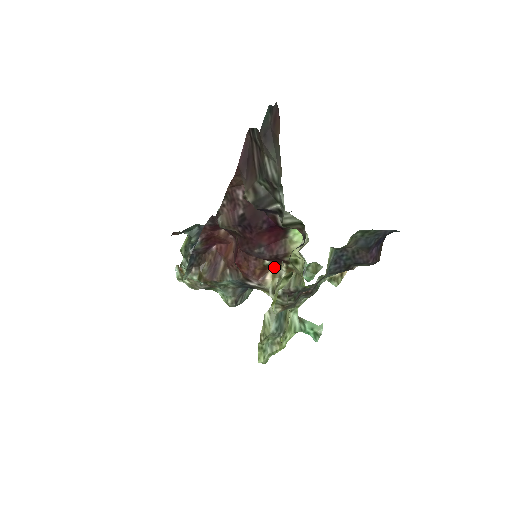
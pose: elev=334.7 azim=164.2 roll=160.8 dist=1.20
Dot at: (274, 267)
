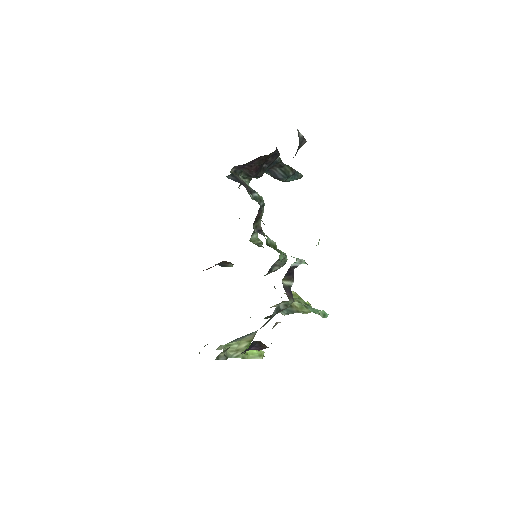
Dot at: occluded
